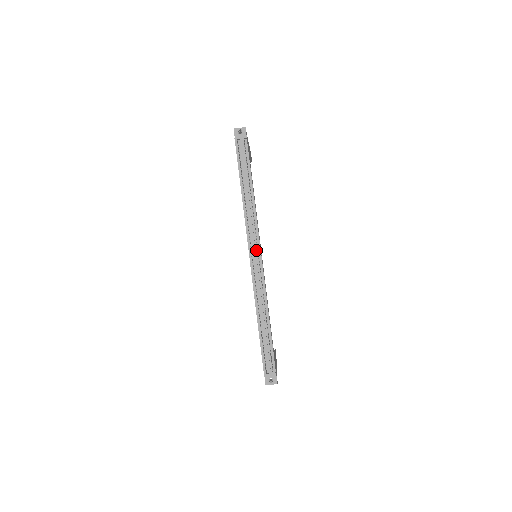
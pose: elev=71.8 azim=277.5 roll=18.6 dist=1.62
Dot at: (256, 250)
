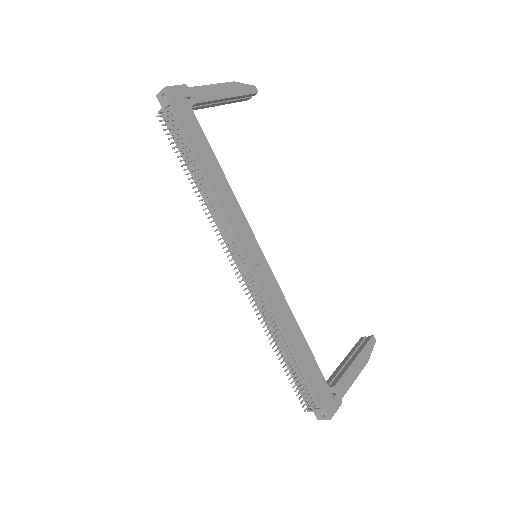
Dot at: (240, 257)
